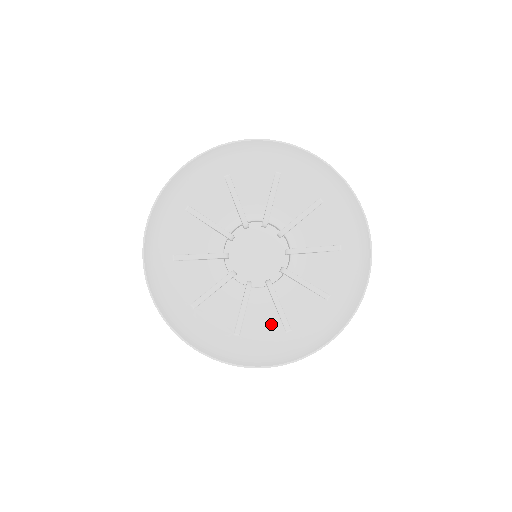
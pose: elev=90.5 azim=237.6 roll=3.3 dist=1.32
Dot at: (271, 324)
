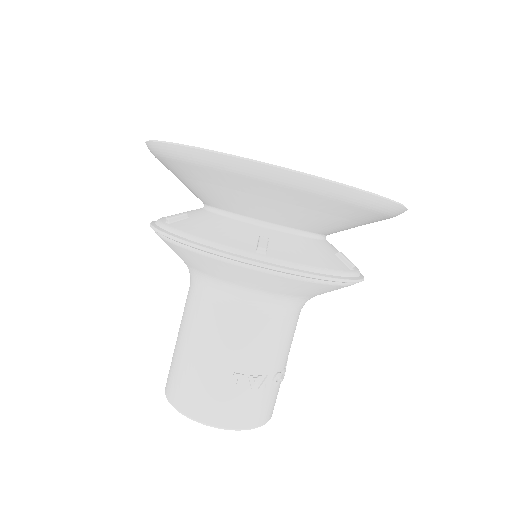
Dot at: occluded
